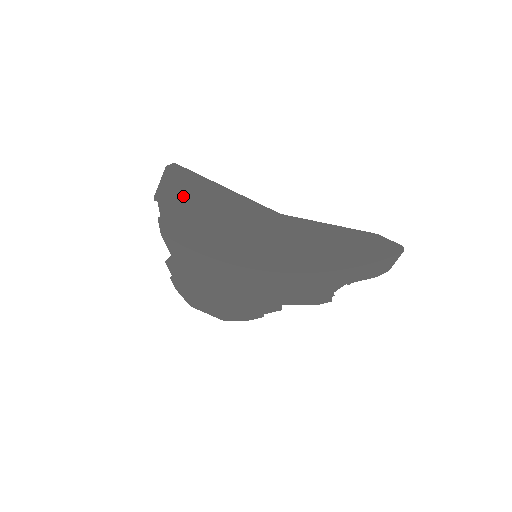
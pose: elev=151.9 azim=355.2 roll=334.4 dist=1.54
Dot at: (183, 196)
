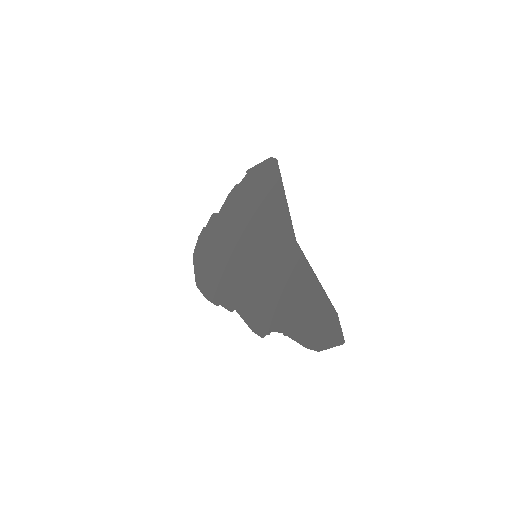
Dot at: (261, 181)
